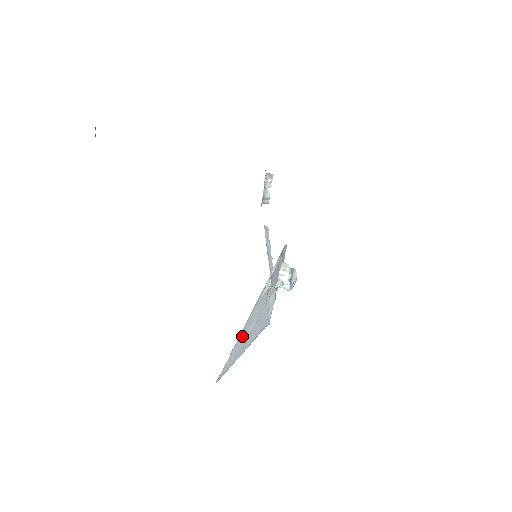
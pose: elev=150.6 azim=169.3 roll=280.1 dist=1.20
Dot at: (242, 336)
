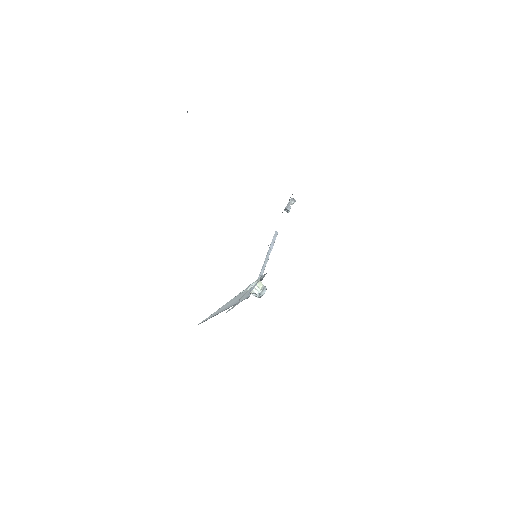
Dot at: (221, 308)
